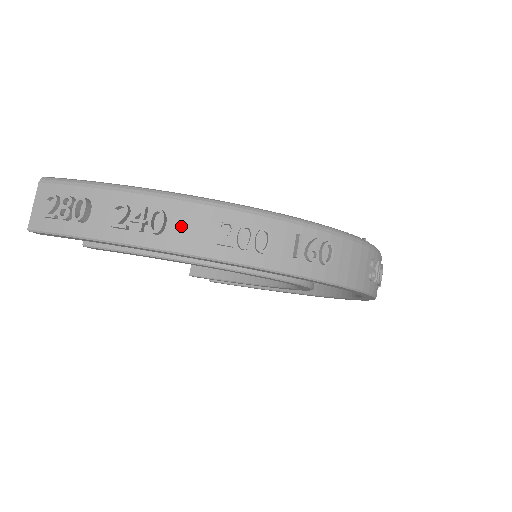
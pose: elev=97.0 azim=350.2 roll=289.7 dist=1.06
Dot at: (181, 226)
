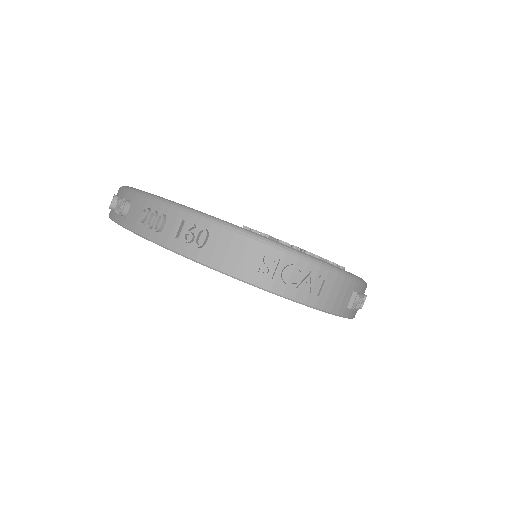
Dot at: (133, 211)
